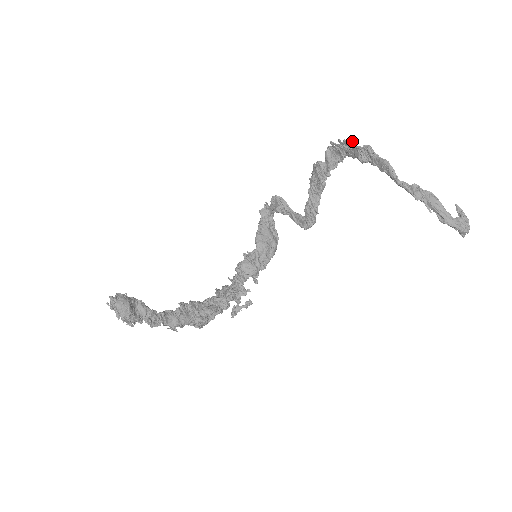
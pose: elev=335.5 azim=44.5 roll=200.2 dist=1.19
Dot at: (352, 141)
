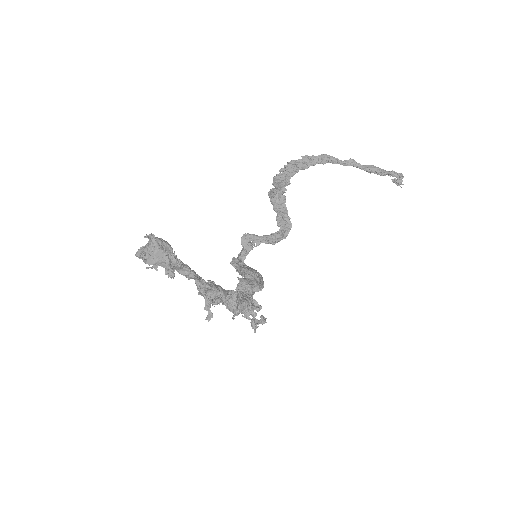
Dot at: (291, 162)
